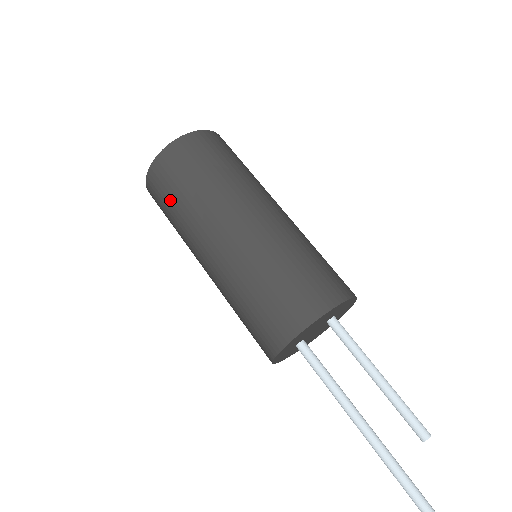
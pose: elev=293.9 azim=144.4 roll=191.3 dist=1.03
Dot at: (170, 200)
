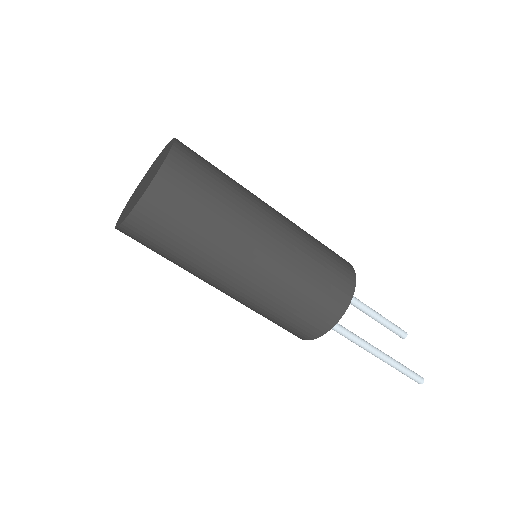
Dot at: (175, 240)
